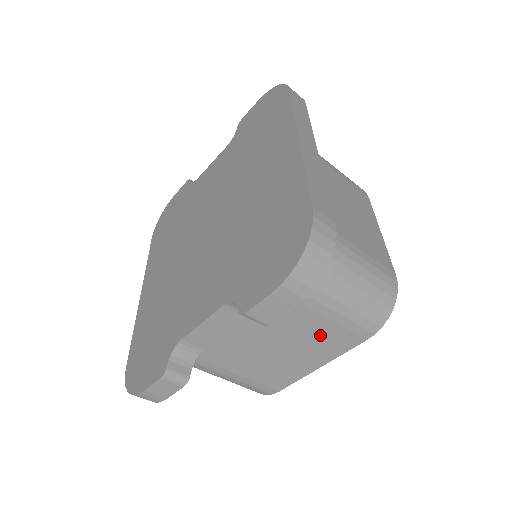
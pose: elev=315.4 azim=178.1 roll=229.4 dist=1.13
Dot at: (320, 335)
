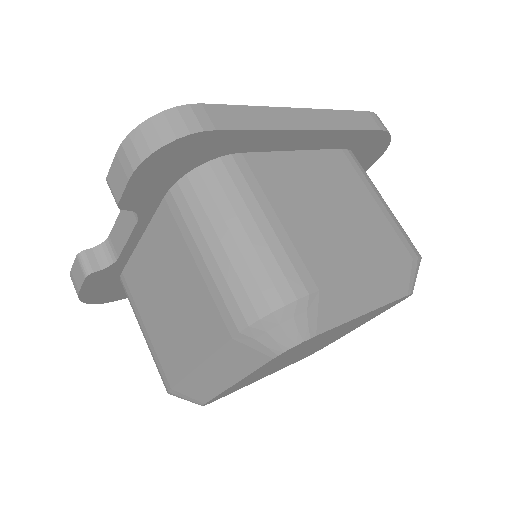
Dot at: (196, 300)
